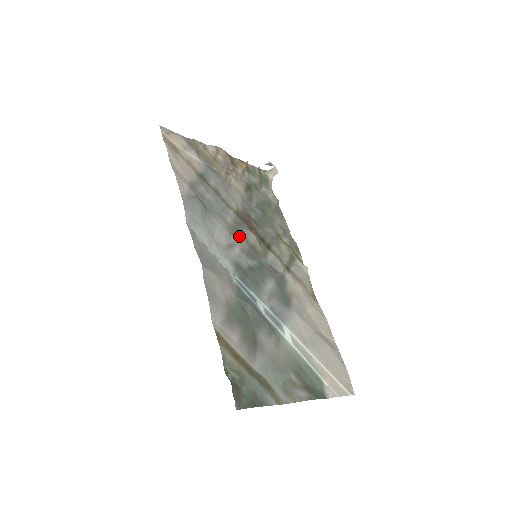
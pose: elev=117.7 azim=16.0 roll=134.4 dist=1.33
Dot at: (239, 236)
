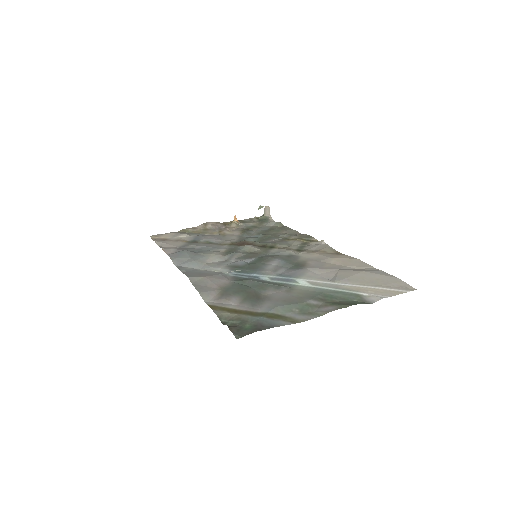
Dot at: (233, 252)
